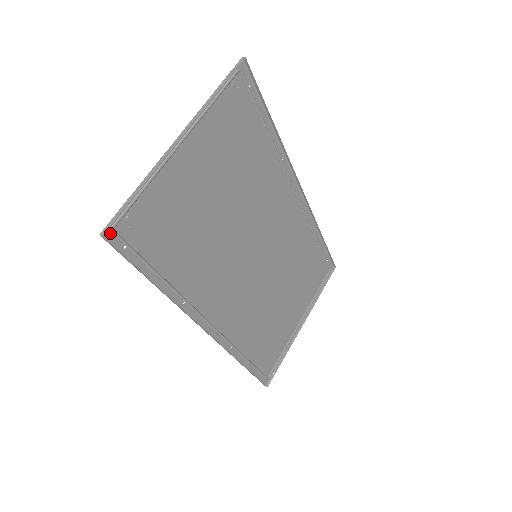
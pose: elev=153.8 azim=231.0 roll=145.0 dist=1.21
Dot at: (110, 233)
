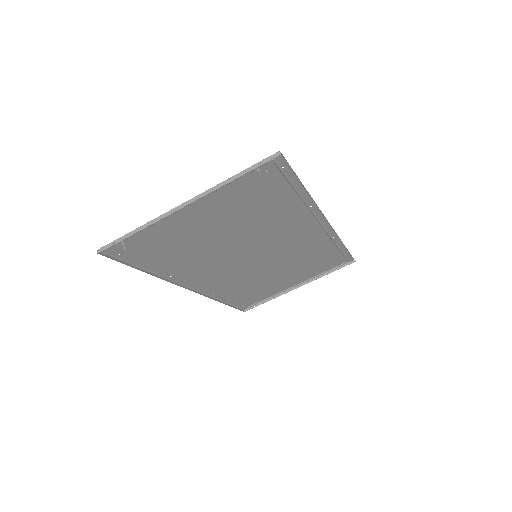
Dot at: (107, 249)
